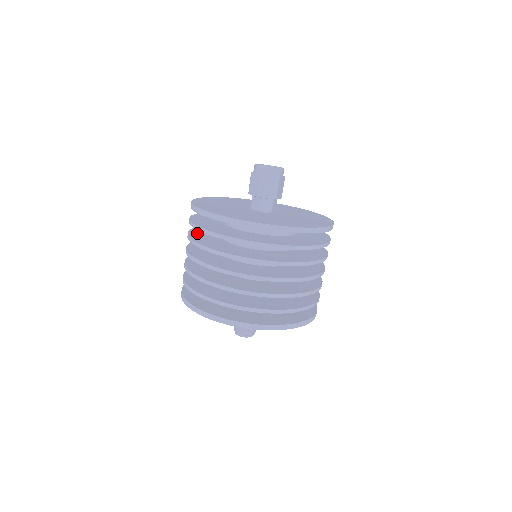
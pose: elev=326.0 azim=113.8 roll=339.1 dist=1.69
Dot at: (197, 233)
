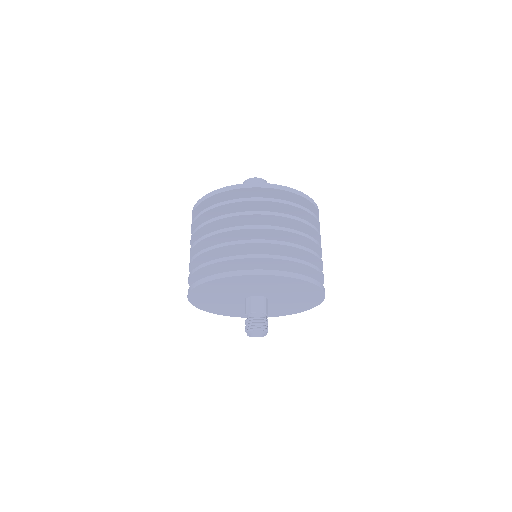
Dot at: occluded
